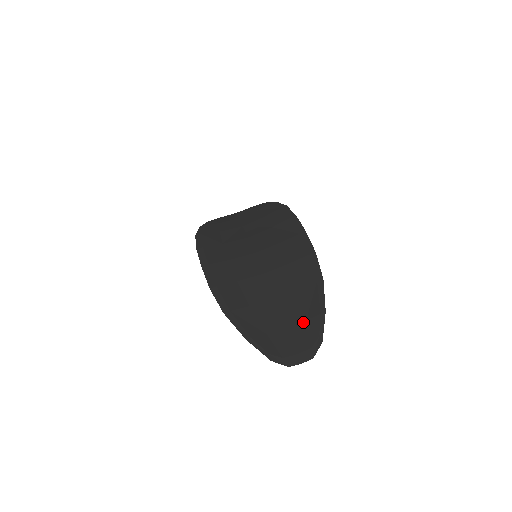
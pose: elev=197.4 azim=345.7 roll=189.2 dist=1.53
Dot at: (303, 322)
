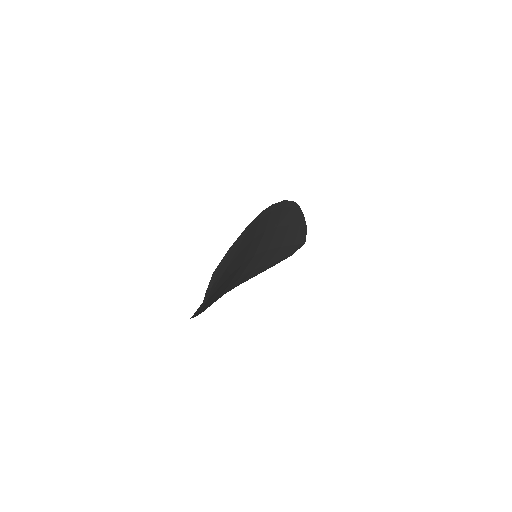
Dot at: occluded
